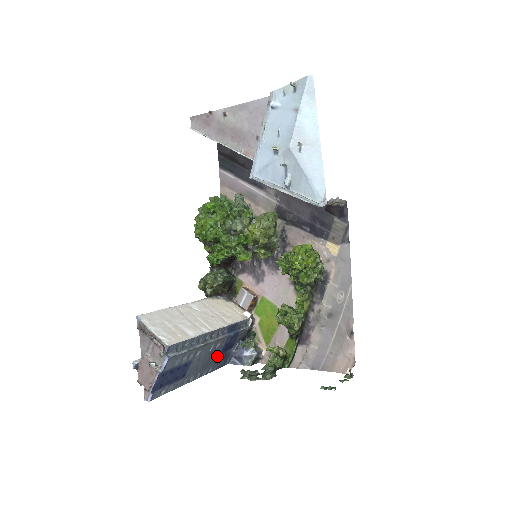
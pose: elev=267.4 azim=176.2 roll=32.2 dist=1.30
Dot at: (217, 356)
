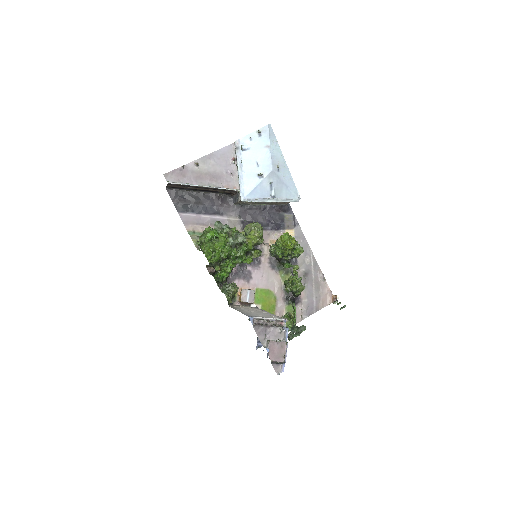
Dot at: occluded
